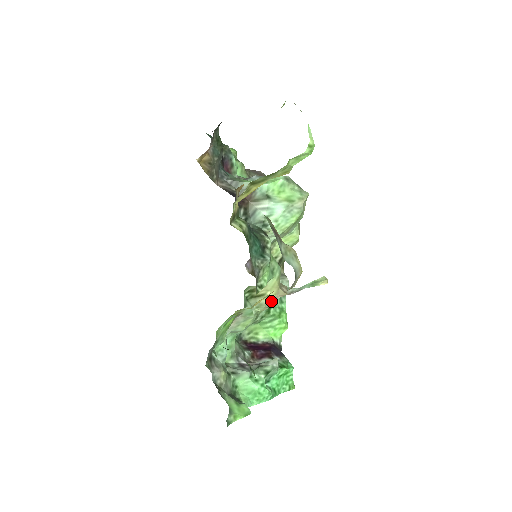
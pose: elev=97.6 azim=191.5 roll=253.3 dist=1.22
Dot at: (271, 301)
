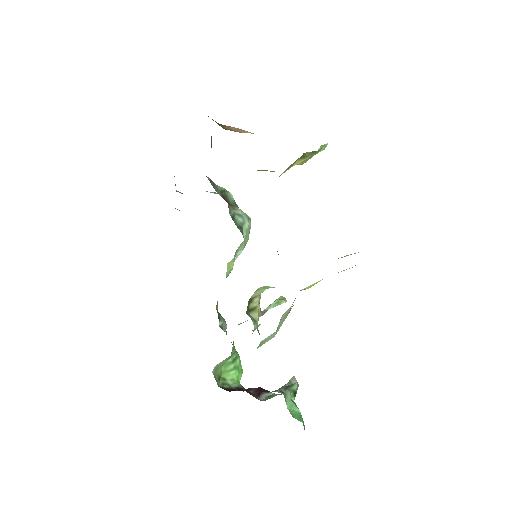
Dot at: (258, 318)
